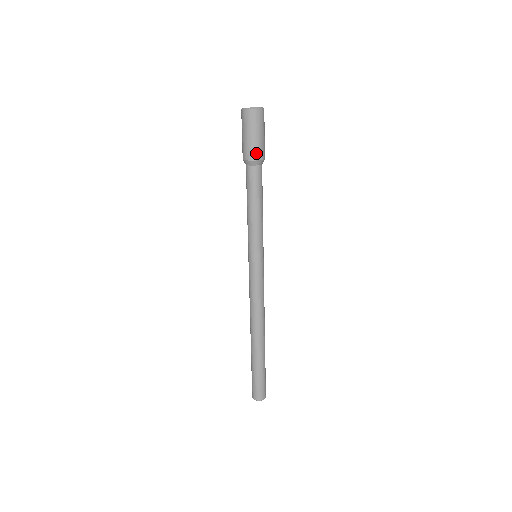
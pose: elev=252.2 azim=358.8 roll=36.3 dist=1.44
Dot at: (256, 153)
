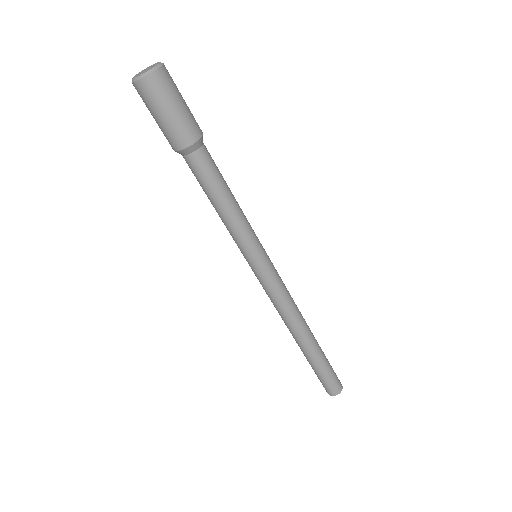
Dot at: (194, 129)
